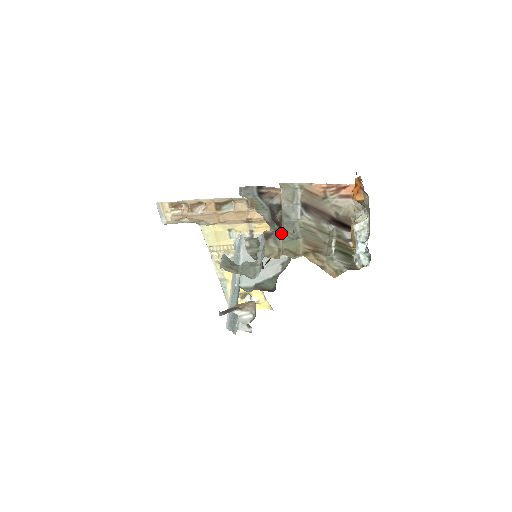
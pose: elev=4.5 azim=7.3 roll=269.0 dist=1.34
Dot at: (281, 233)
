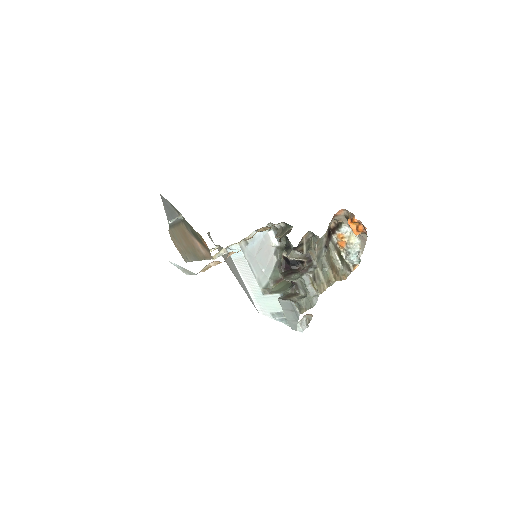
Dot at: (319, 272)
